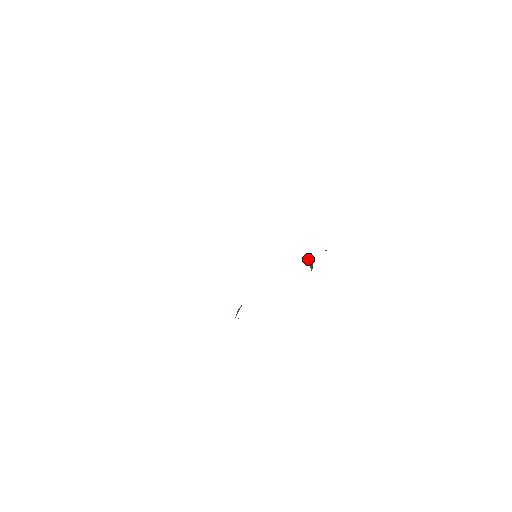
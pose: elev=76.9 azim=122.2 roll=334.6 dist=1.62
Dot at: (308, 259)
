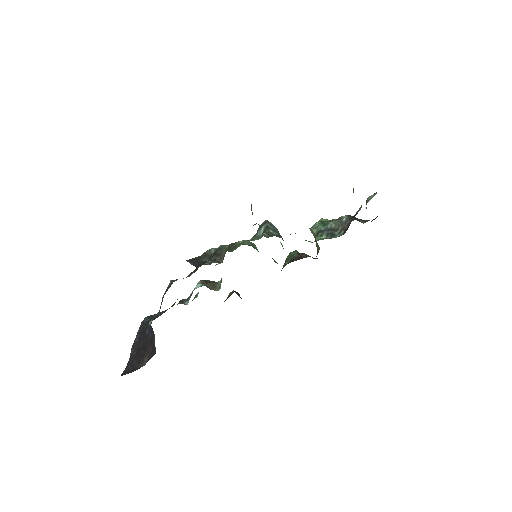
Dot at: occluded
